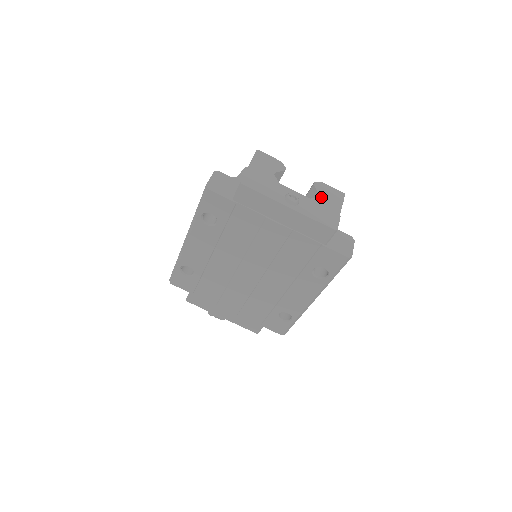
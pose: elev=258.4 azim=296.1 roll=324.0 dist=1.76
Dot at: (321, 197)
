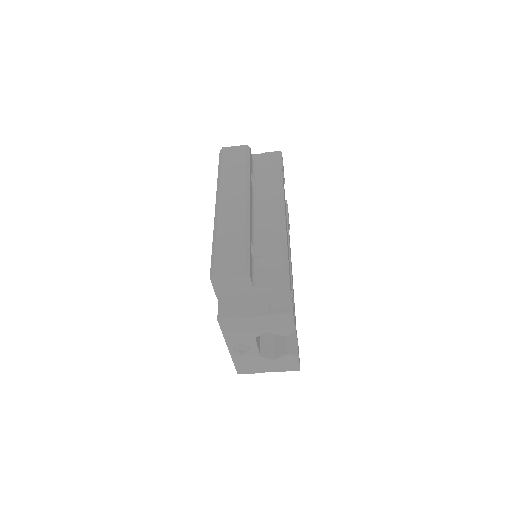
Dot at: (273, 361)
